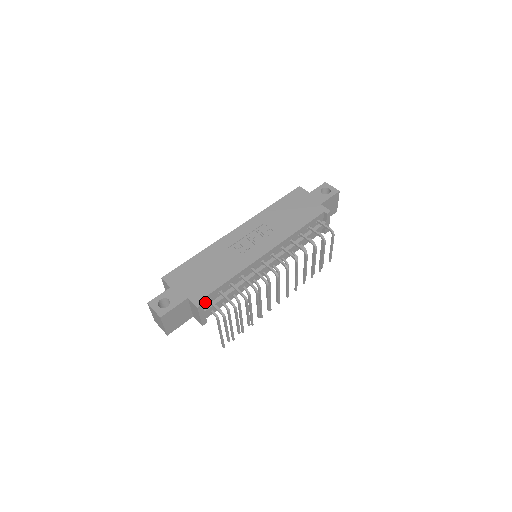
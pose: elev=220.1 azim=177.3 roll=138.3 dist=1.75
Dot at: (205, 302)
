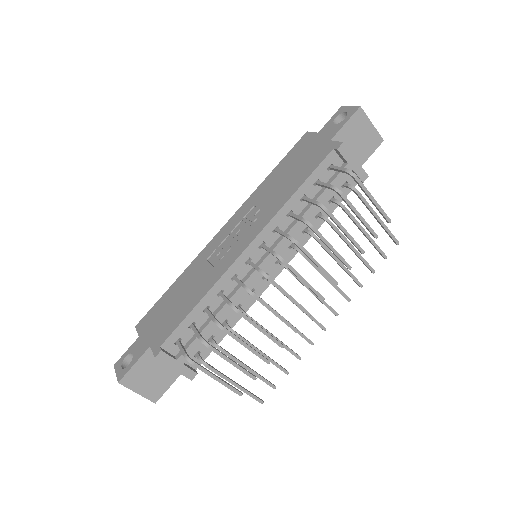
Dot at: (174, 346)
